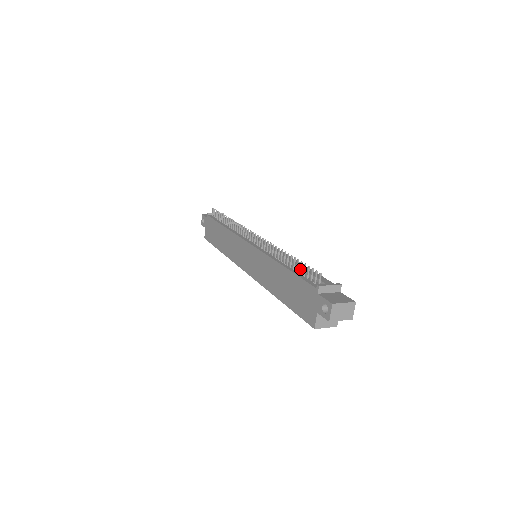
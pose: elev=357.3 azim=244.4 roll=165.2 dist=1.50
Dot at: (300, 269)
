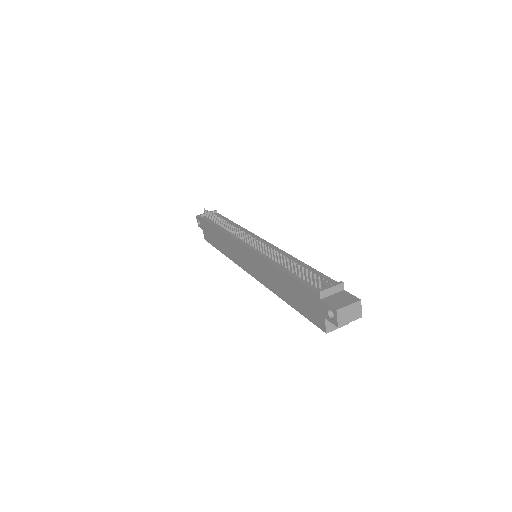
Dot at: (298, 272)
